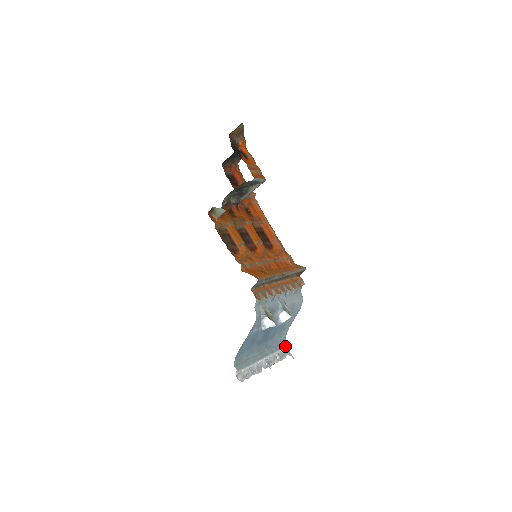
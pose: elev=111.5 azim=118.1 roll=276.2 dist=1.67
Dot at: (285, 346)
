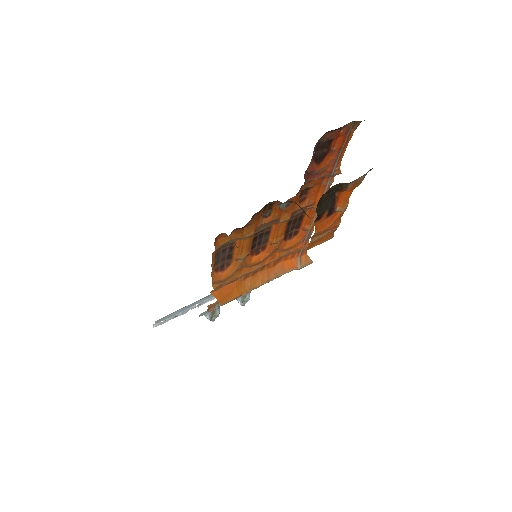
Dot at: occluded
